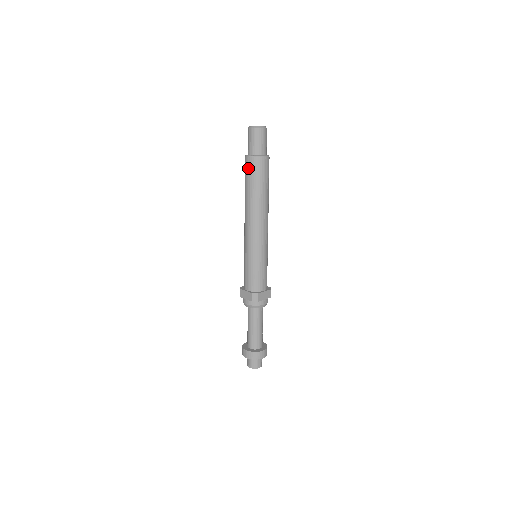
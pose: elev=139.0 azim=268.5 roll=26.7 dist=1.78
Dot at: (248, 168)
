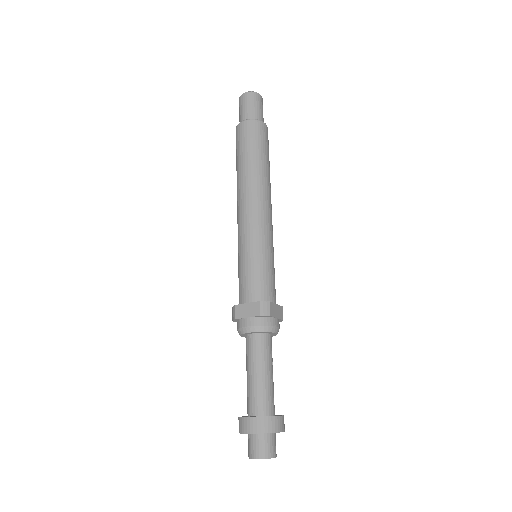
Dot at: (244, 133)
